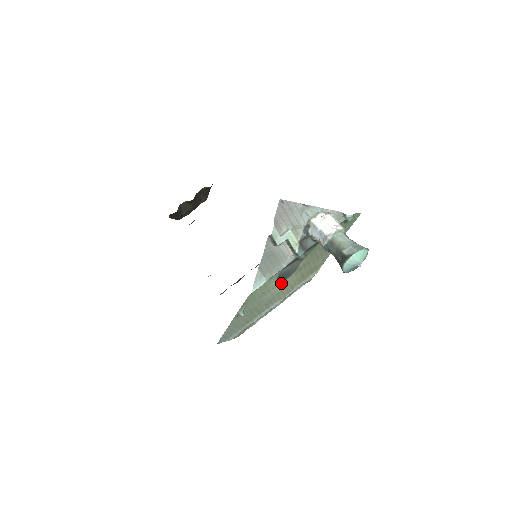
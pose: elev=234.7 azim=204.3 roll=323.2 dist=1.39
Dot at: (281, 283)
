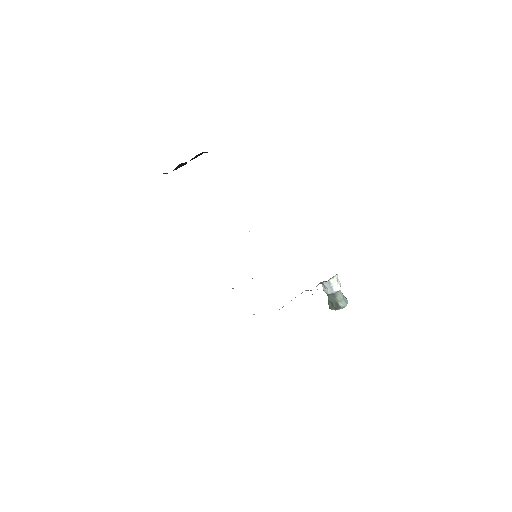
Dot at: occluded
